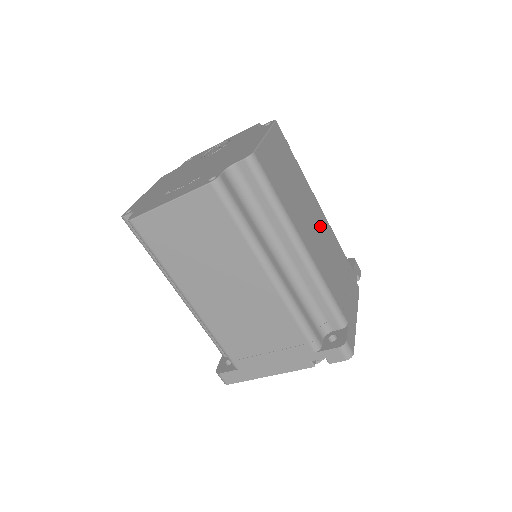
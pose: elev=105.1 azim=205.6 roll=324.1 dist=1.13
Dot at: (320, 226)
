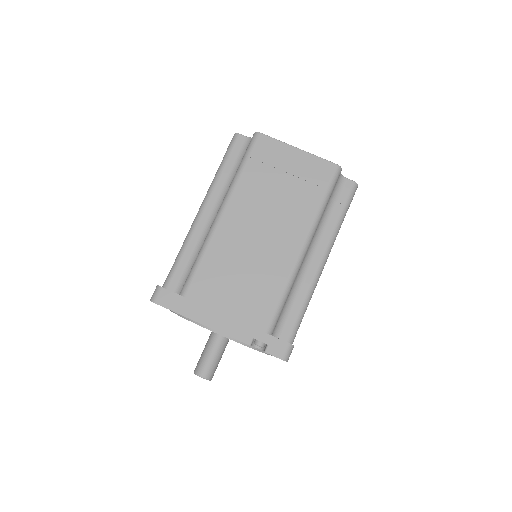
Dot at: occluded
